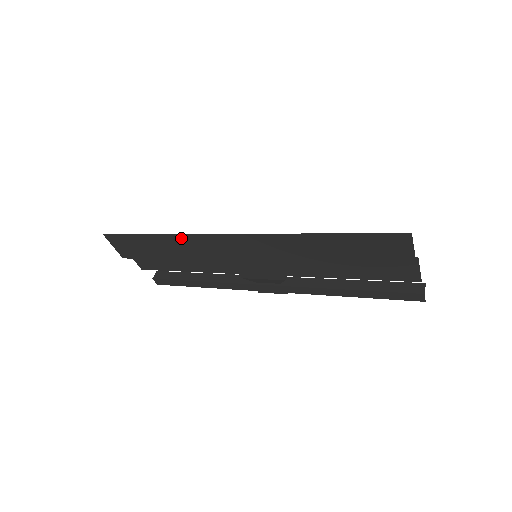
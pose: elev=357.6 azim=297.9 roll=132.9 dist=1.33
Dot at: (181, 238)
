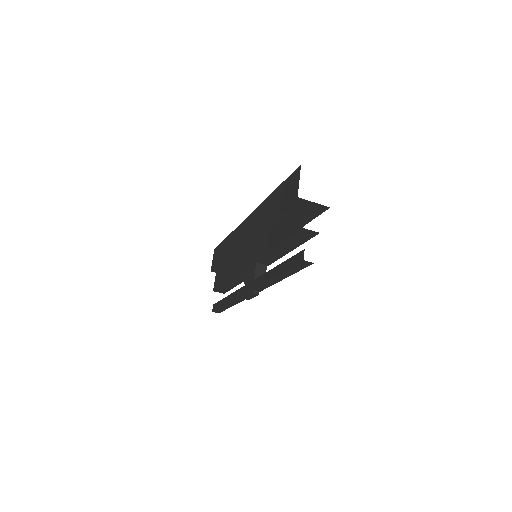
Dot at: occluded
